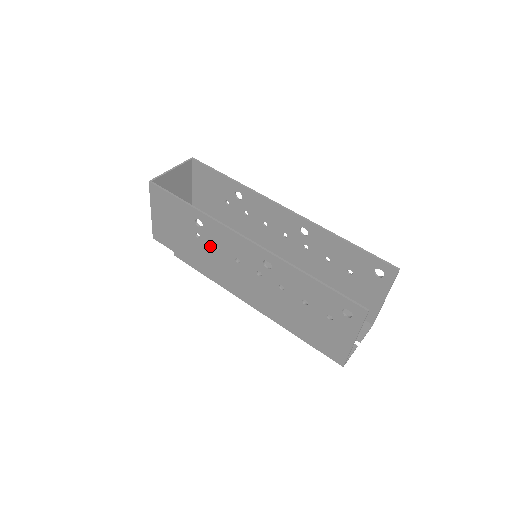
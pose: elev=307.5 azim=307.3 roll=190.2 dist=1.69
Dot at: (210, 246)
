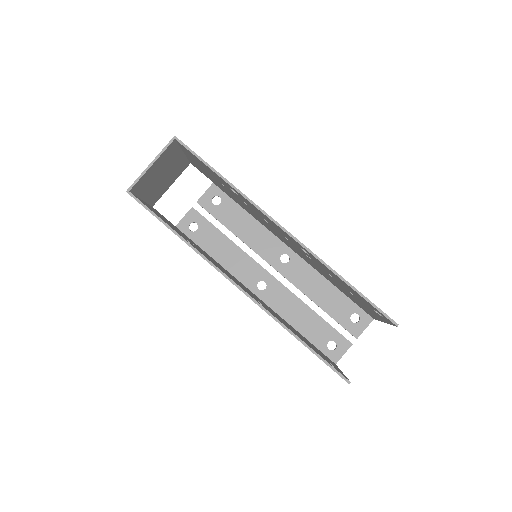
Dot at: occluded
